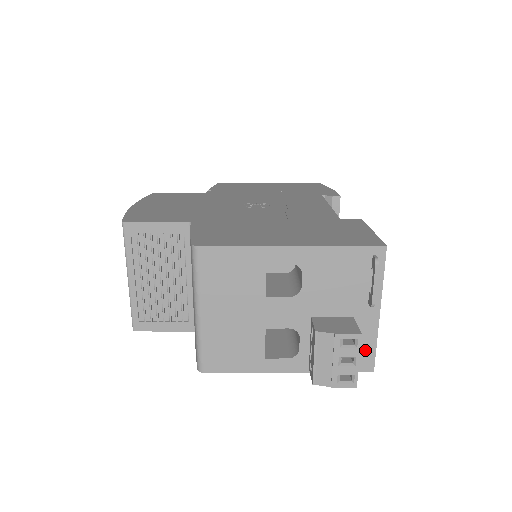
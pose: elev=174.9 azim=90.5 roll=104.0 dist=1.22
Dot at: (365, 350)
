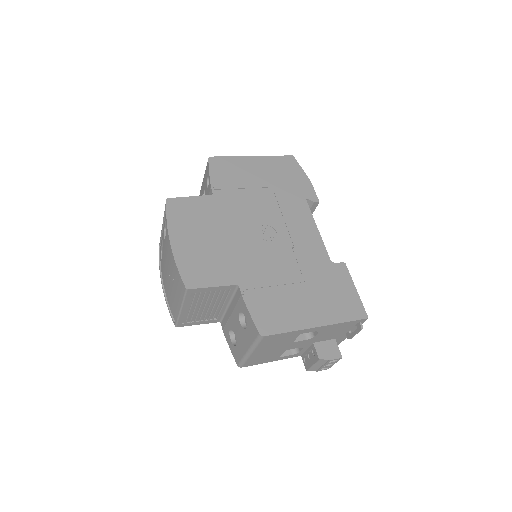
Dot at: occluded
